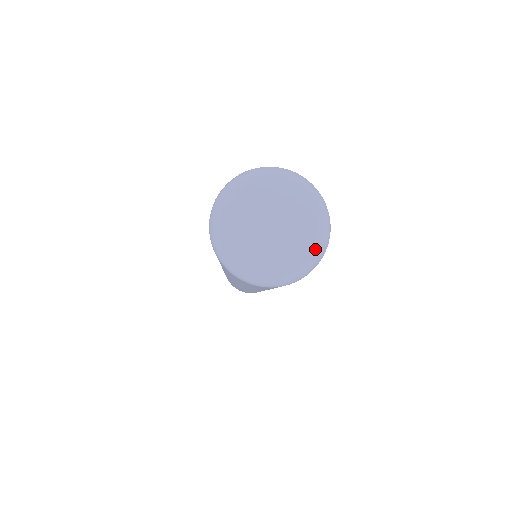
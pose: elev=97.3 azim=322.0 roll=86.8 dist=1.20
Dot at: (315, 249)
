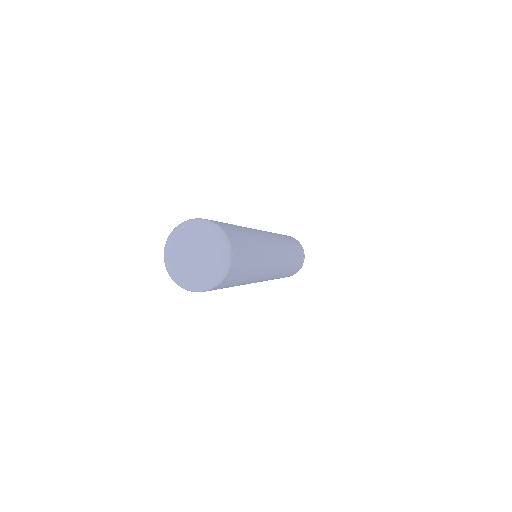
Dot at: (215, 276)
